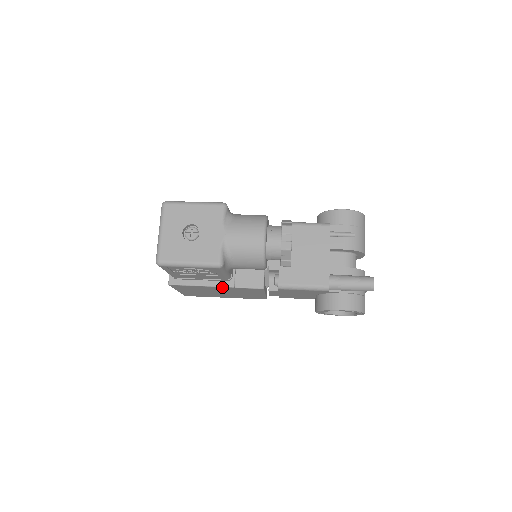
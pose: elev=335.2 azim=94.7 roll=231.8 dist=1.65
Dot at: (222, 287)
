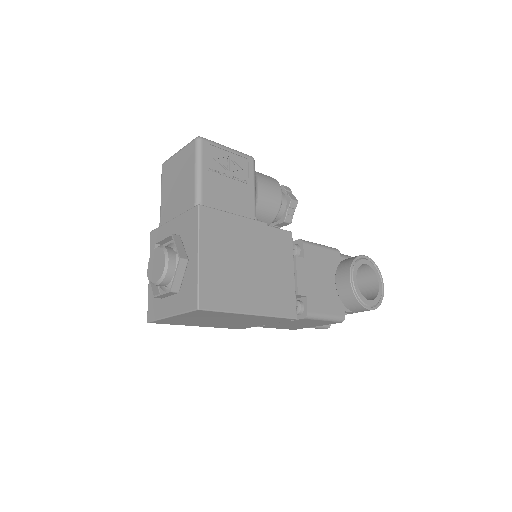
Dot at: (255, 222)
